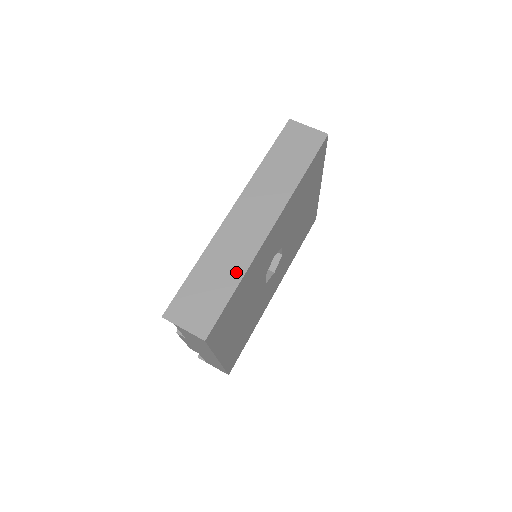
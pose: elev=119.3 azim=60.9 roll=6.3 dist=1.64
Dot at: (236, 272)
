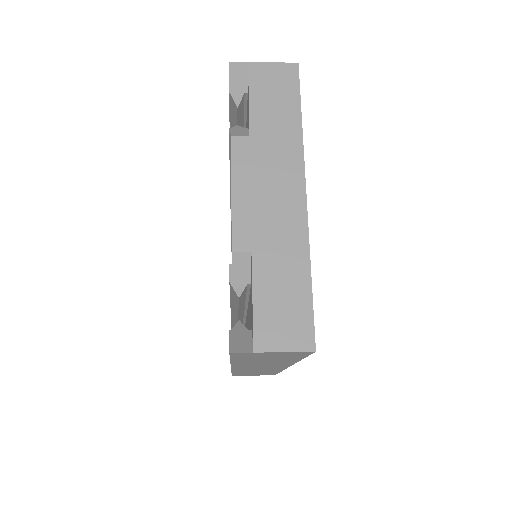
Dot at: occluded
